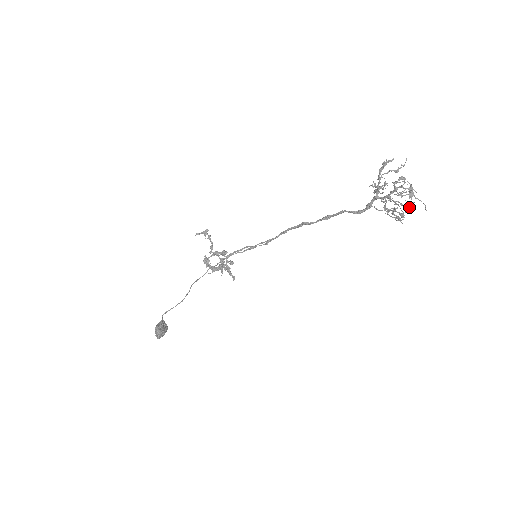
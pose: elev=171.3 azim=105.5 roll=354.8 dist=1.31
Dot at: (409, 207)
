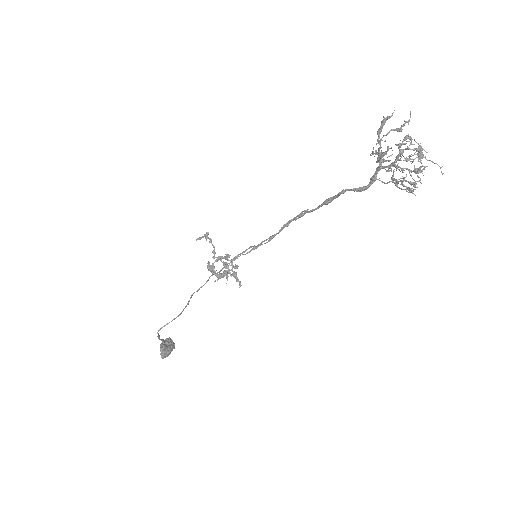
Dot at: occluded
